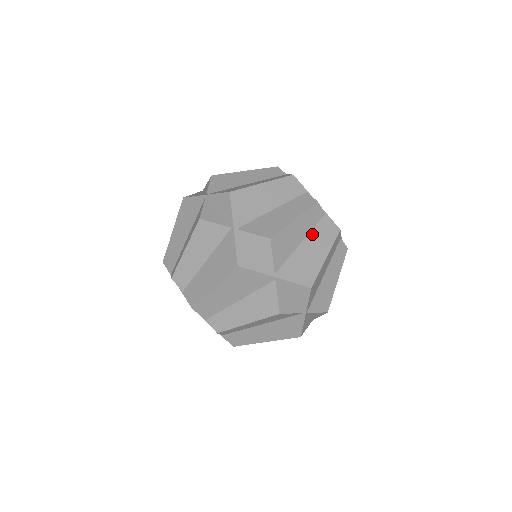
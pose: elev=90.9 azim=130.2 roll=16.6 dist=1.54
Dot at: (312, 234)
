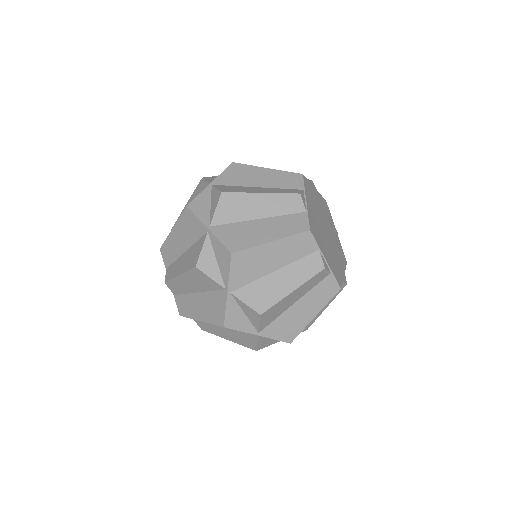
Dot at: occluded
